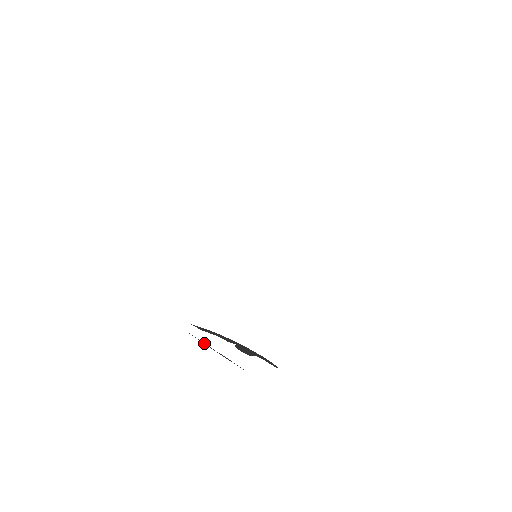
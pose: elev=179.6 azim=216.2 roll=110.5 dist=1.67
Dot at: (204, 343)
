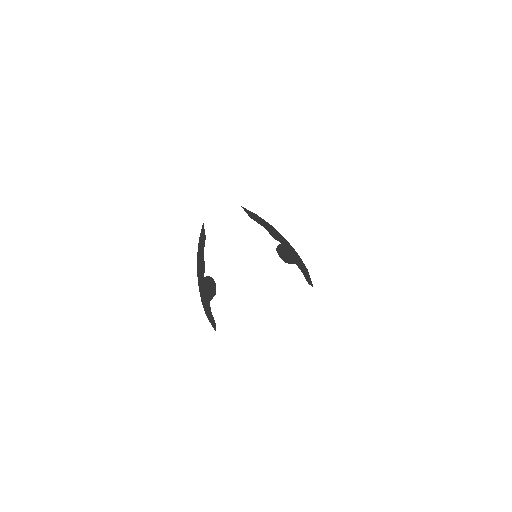
Dot at: (202, 255)
